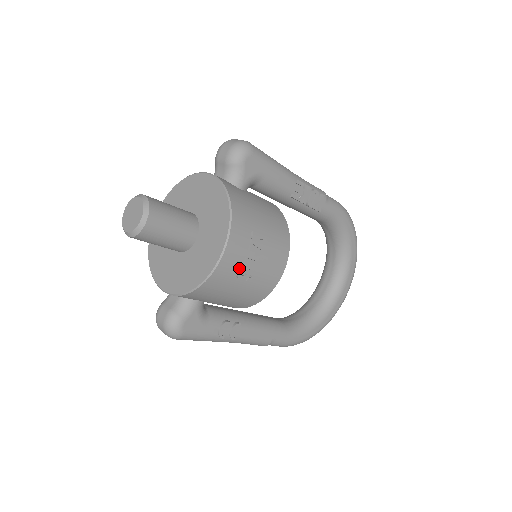
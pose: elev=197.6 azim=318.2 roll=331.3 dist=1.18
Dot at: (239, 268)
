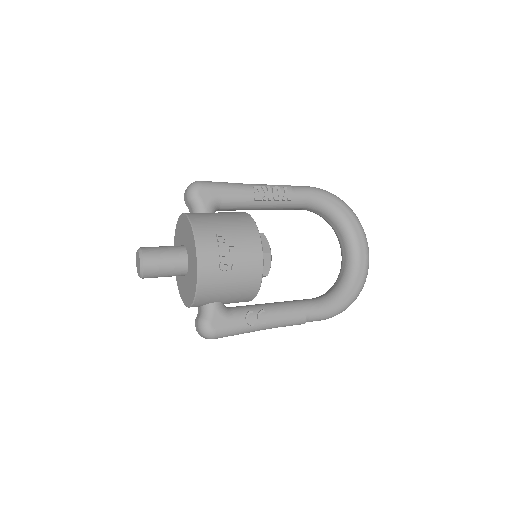
Dot at: (218, 263)
